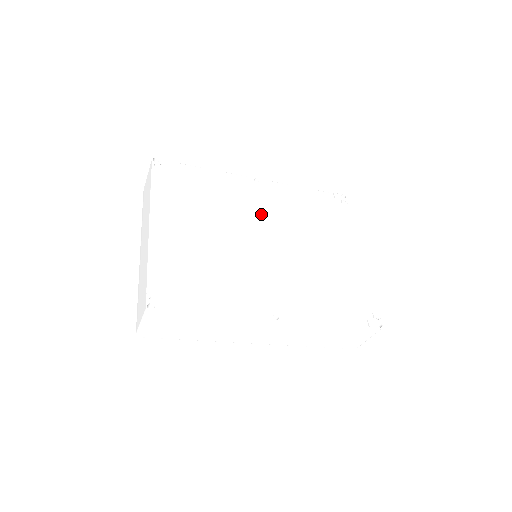
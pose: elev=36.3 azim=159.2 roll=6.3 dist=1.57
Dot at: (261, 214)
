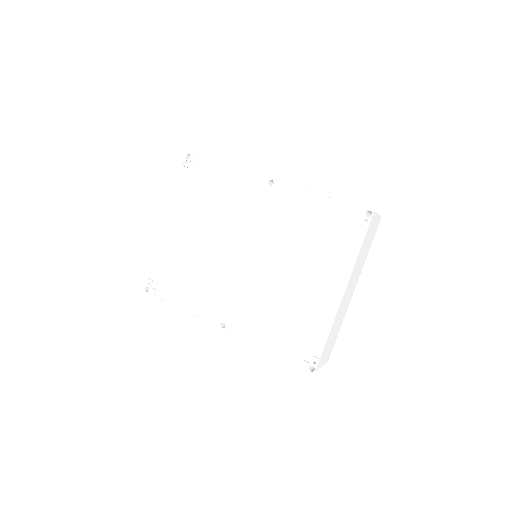
Dot at: (256, 225)
